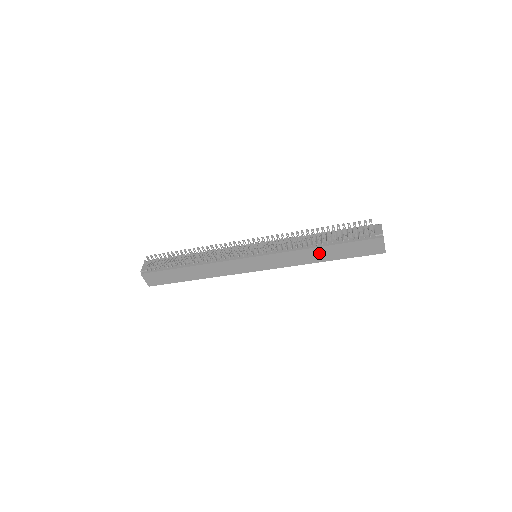
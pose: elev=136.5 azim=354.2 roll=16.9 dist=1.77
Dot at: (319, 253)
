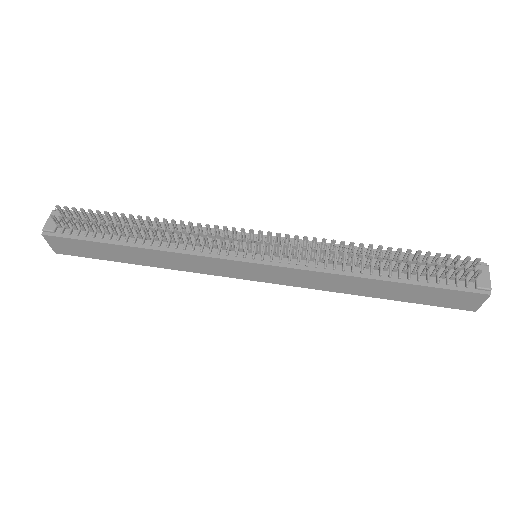
Dot at: (369, 286)
